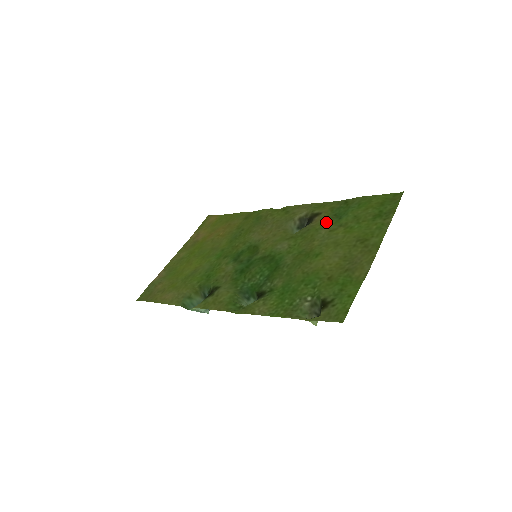
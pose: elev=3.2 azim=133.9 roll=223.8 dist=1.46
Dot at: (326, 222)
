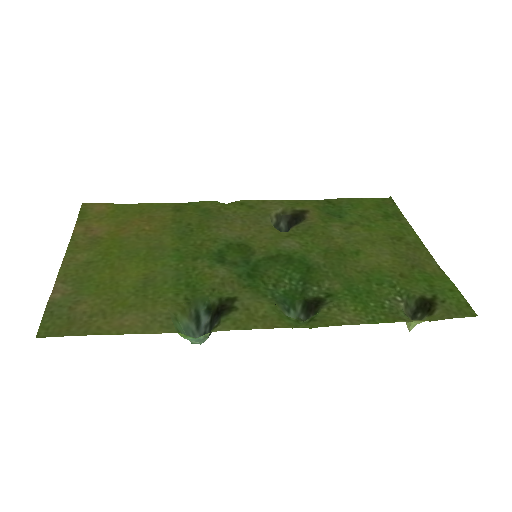
Dot at: (328, 220)
